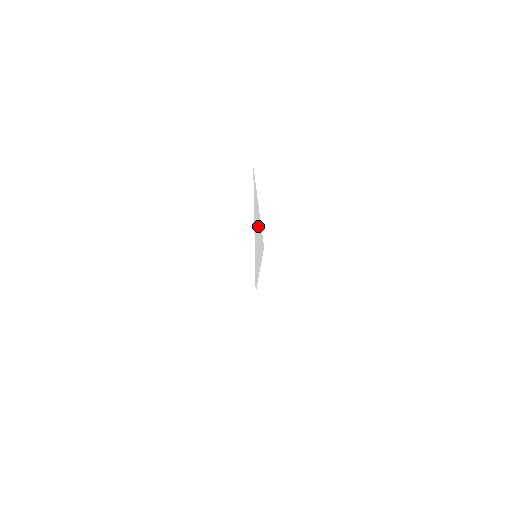
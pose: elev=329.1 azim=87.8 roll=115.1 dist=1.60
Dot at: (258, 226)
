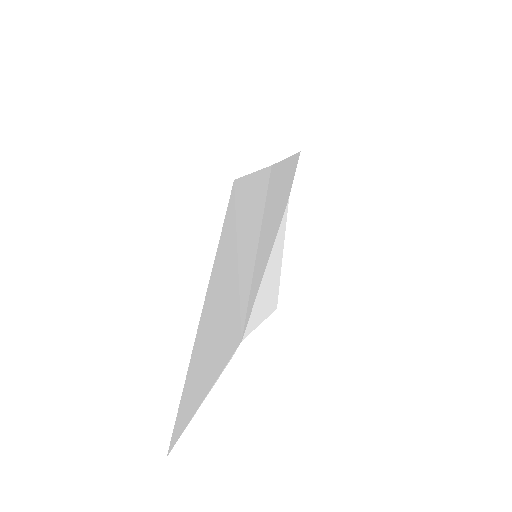
Dot at: (275, 268)
